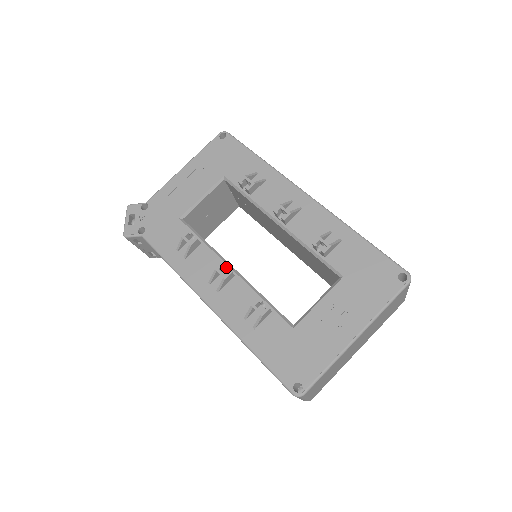
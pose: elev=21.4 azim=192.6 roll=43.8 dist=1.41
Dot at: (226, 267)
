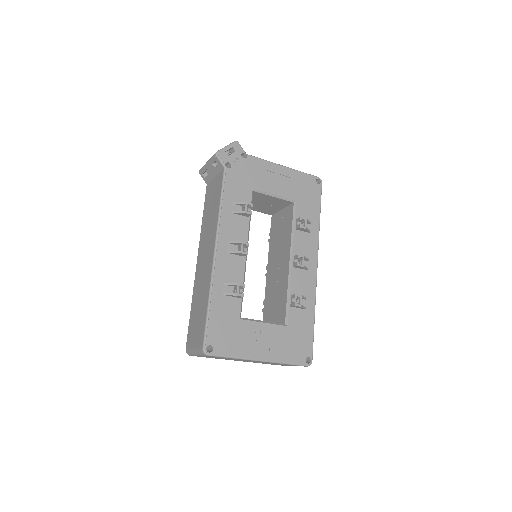
Dot at: occluded
